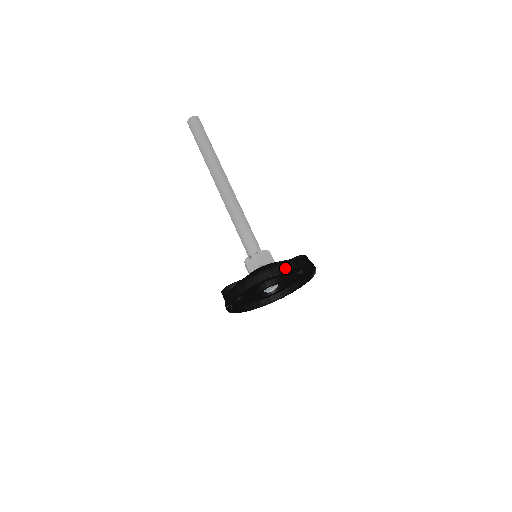
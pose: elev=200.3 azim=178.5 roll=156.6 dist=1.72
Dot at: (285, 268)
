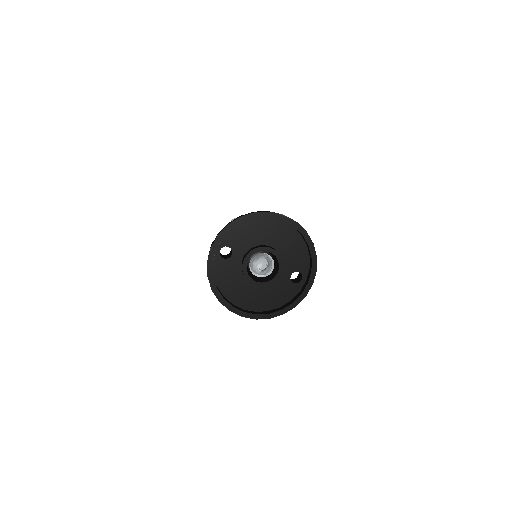
Dot at: (297, 222)
